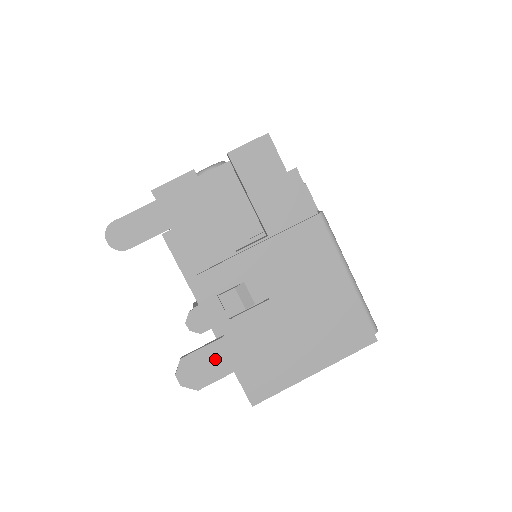
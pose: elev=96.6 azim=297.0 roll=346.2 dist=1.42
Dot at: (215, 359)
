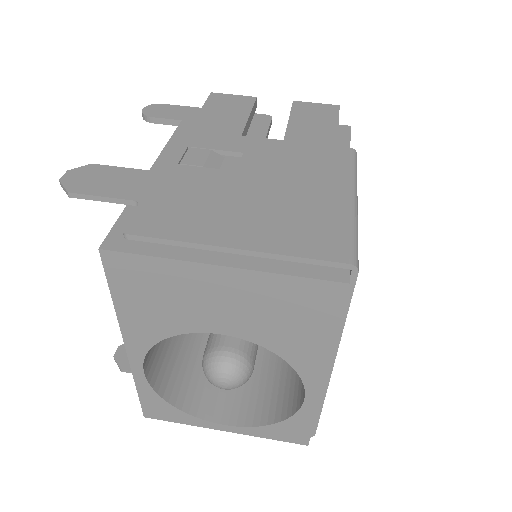
Dot at: (122, 181)
